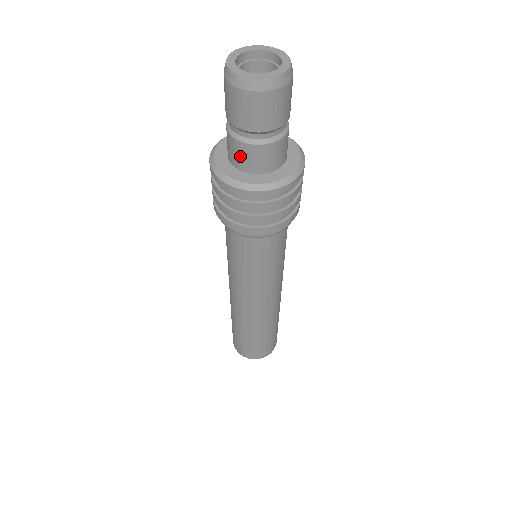
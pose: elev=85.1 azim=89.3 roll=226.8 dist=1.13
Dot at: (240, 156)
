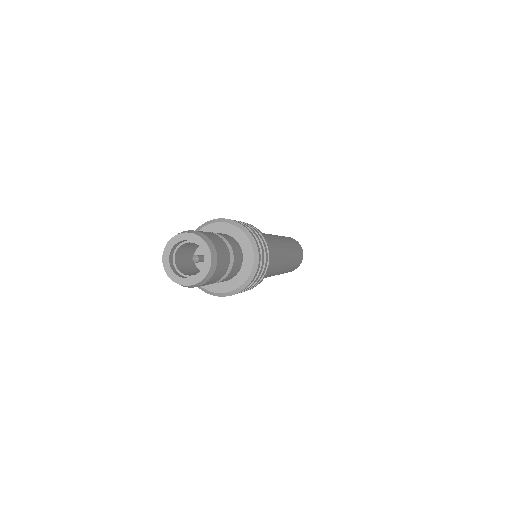
Dot at: occluded
